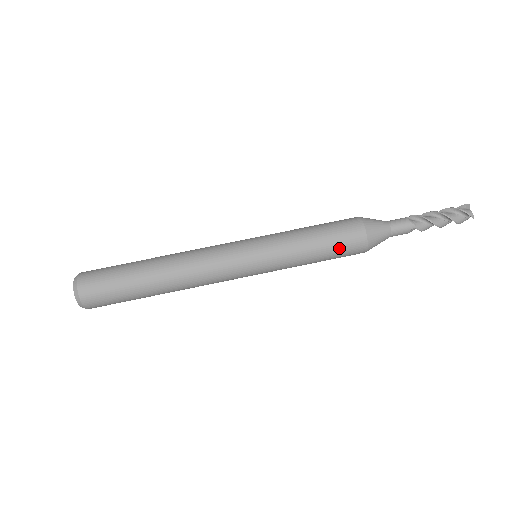
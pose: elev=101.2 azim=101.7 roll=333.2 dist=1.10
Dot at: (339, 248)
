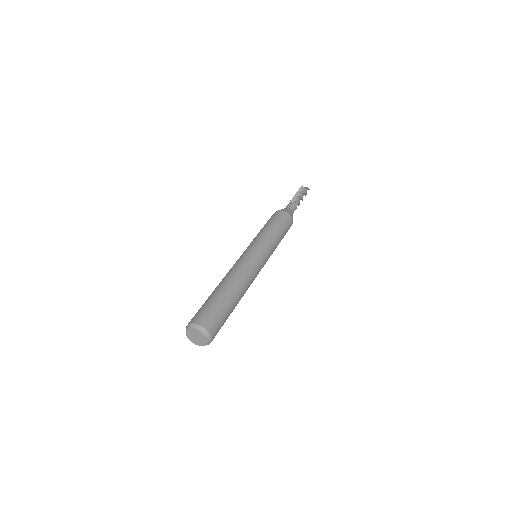
Dot at: (285, 226)
